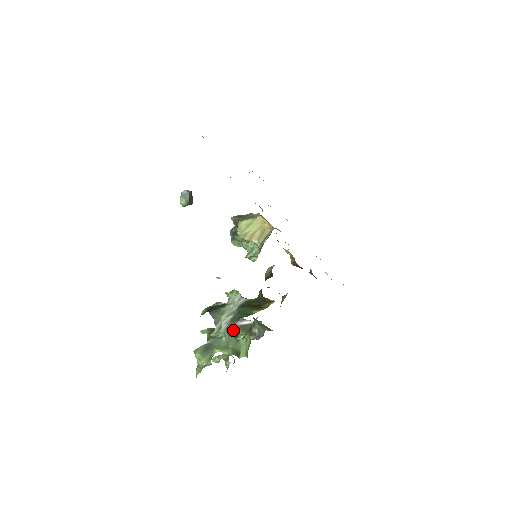
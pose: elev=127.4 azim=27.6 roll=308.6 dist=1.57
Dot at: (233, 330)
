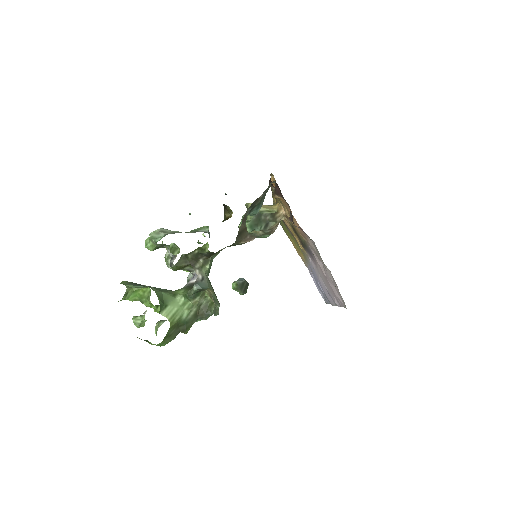
Dot at: (179, 289)
